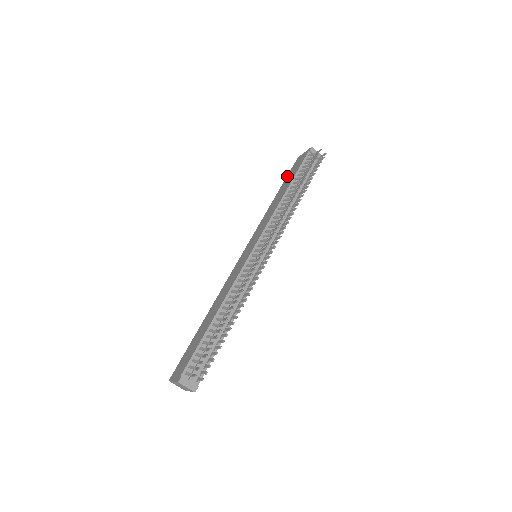
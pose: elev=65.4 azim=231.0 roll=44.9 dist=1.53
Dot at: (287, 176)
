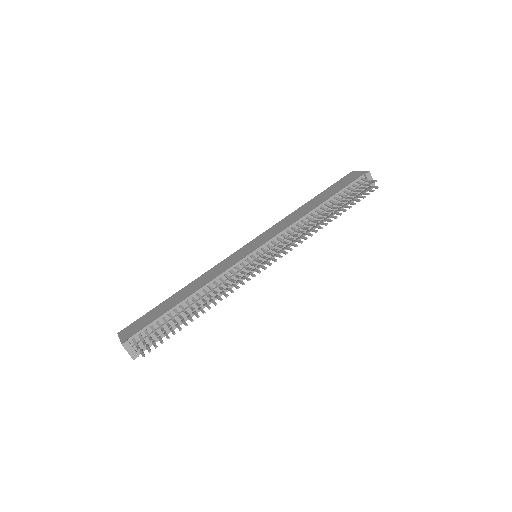
Dot at: (330, 186)
